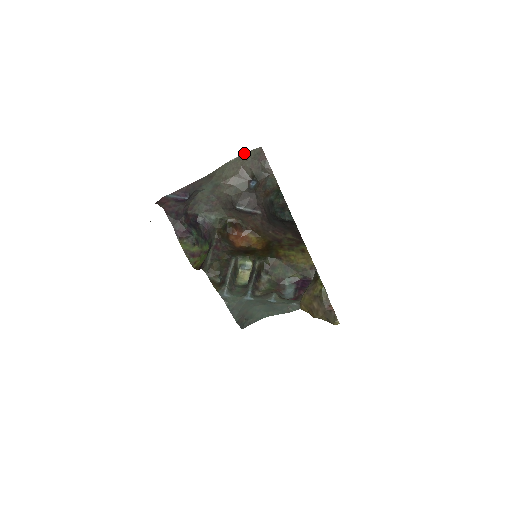
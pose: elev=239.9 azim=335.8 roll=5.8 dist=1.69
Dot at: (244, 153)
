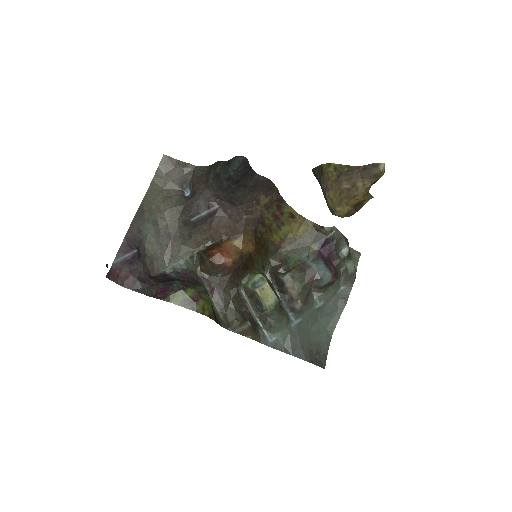
Dot at: occluded
